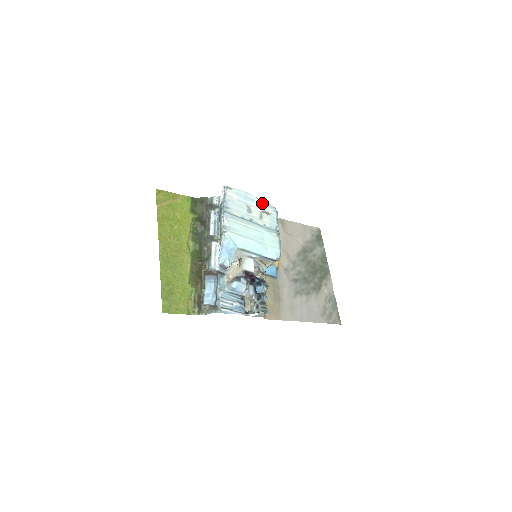
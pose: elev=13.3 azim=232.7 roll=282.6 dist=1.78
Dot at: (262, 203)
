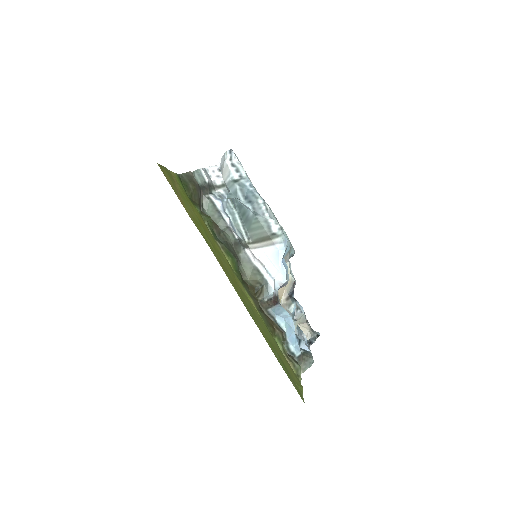
Dot at: occluded
